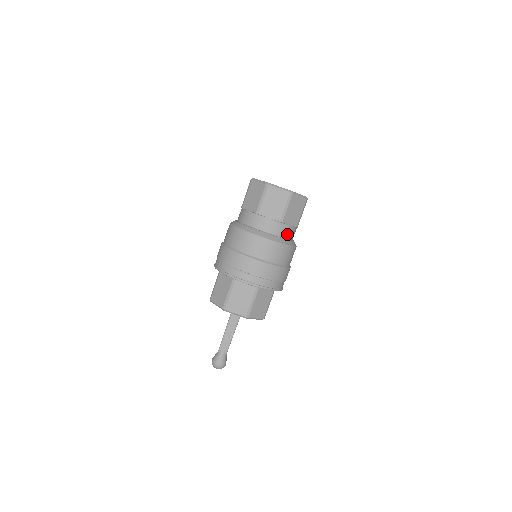
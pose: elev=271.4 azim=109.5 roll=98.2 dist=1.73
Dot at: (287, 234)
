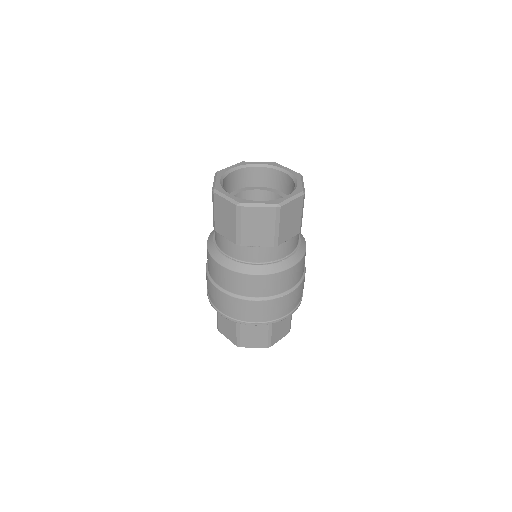
Dot at: (289, 249)
